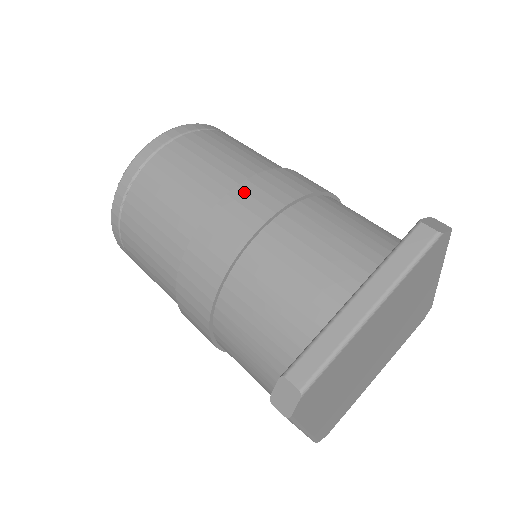
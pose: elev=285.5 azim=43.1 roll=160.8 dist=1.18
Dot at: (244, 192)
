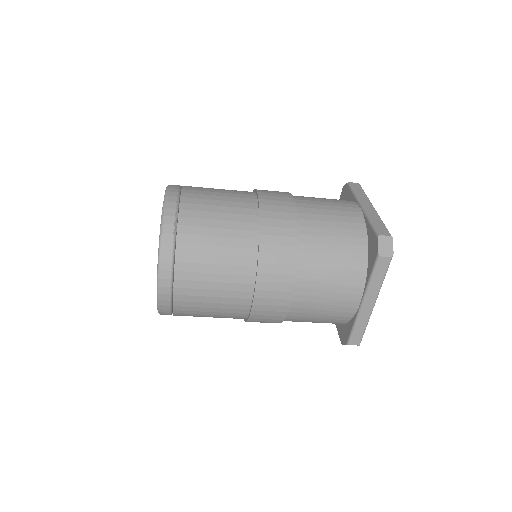
Dot at: (265, 192)
